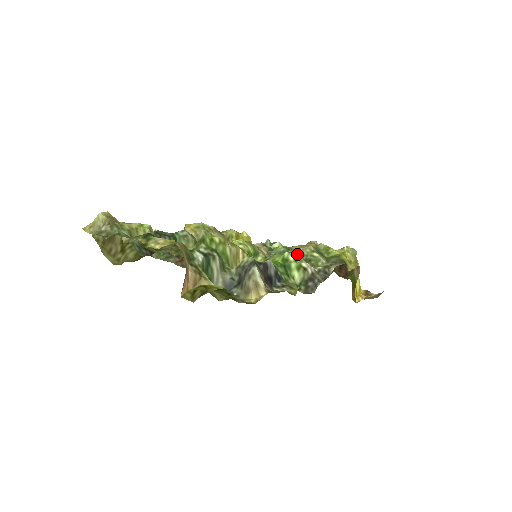
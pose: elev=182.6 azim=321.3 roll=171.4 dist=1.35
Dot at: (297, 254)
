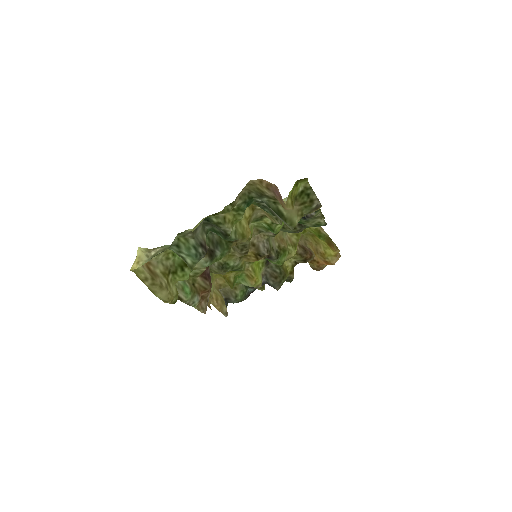
Dot at: (284, 231)
